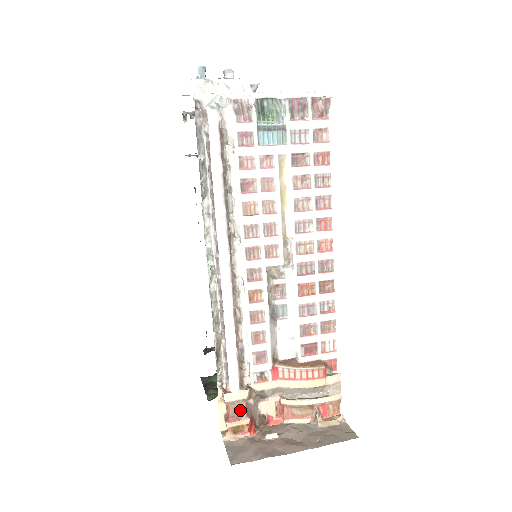
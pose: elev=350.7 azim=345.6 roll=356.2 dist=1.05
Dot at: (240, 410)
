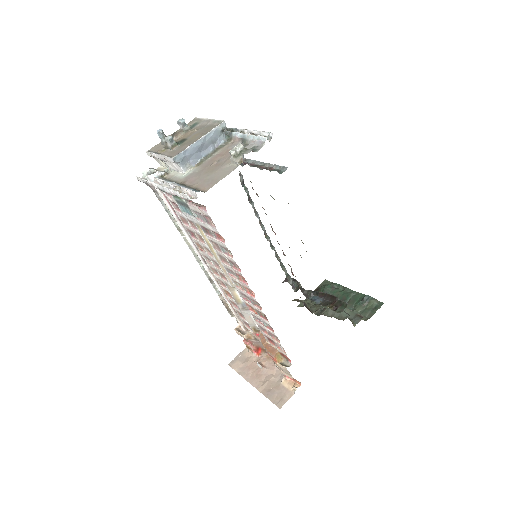
Dot at: (248, 340)
